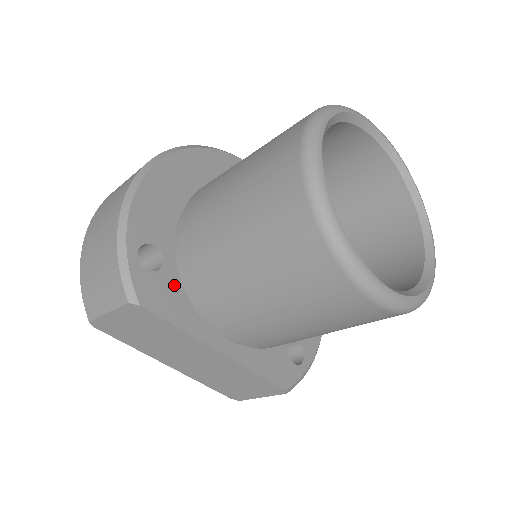
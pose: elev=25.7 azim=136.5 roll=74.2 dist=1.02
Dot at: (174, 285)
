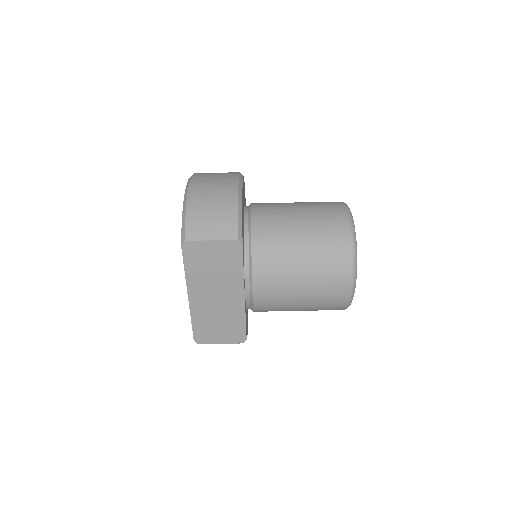
Dot at: (243, 245)
